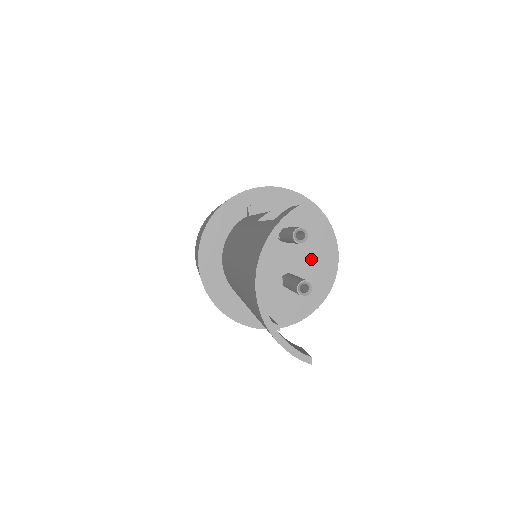
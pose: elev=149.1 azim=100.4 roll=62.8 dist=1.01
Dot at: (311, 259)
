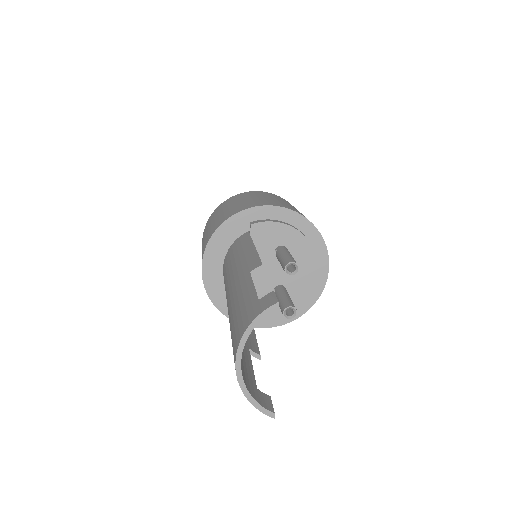
Dot at: (303, 274)
